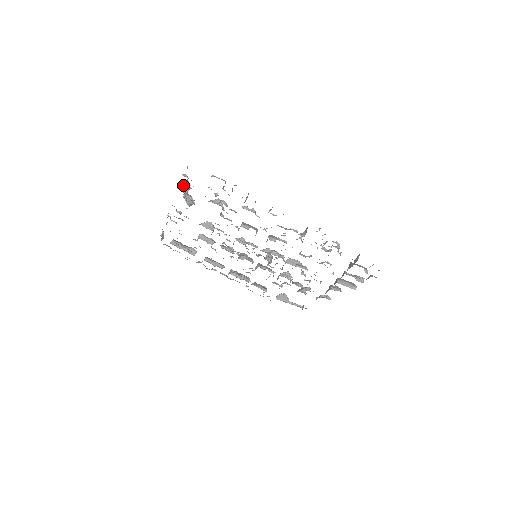
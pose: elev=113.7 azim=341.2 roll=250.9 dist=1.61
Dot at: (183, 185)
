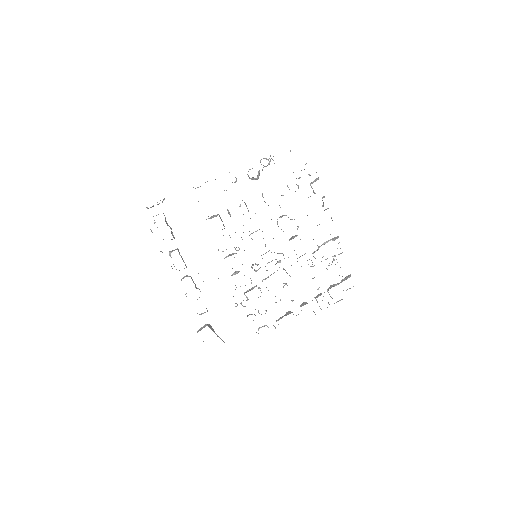
Dot at: (268, 159)
